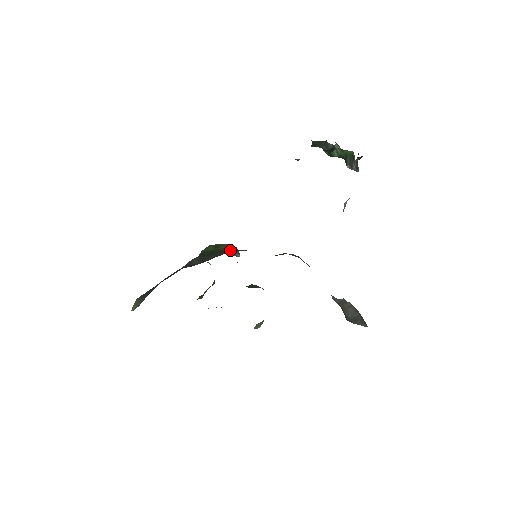
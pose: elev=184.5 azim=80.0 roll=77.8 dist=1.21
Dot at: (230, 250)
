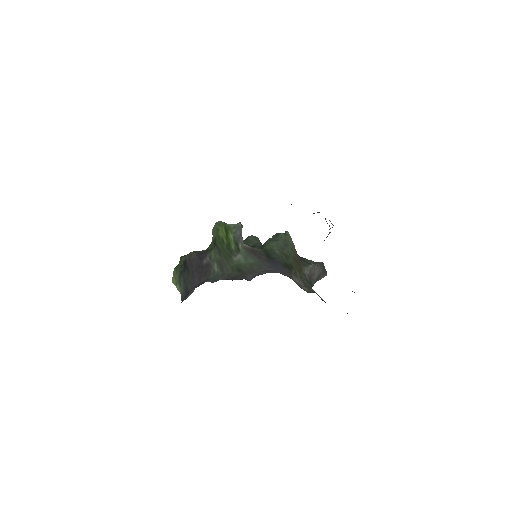
Dot at: (238, 249)
